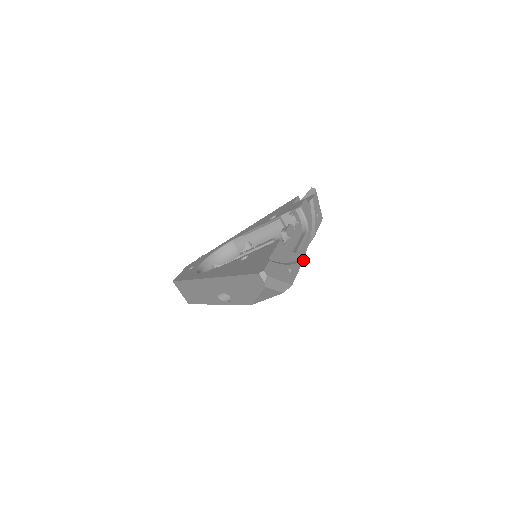
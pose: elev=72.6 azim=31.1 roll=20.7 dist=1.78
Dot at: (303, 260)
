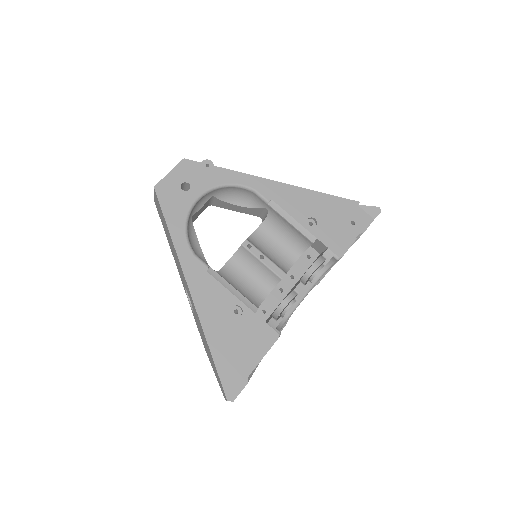
Dot at: occluded
